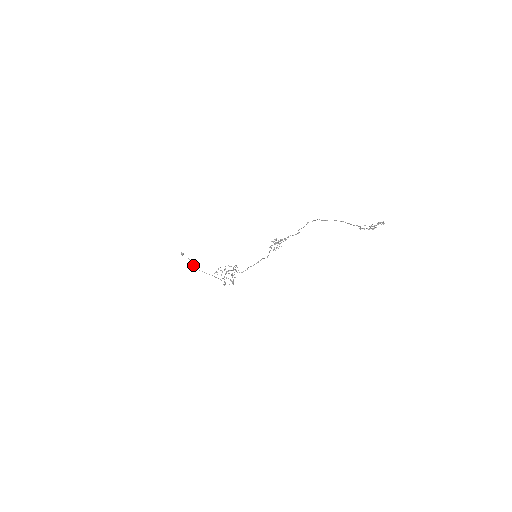
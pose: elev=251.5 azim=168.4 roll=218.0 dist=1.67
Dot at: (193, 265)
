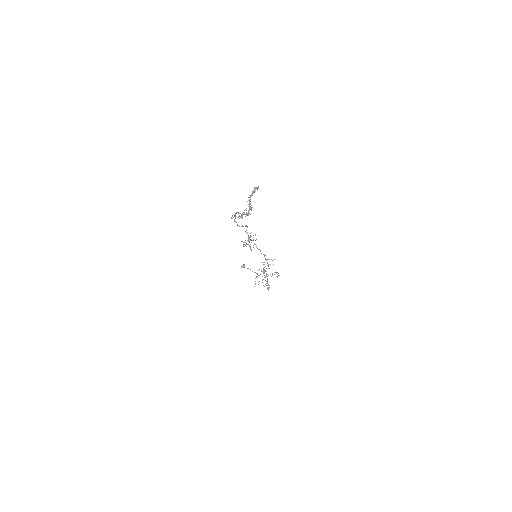
Dot at: occluded
